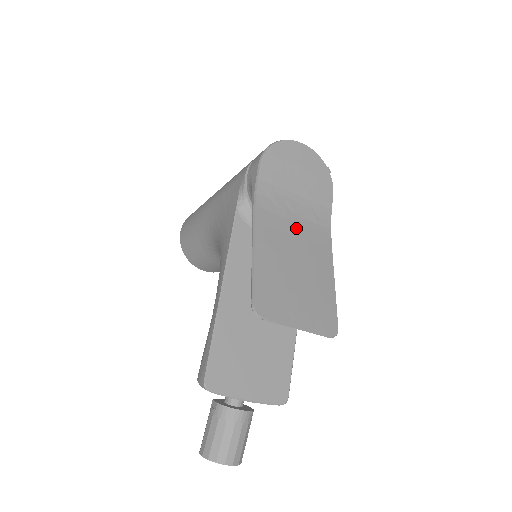
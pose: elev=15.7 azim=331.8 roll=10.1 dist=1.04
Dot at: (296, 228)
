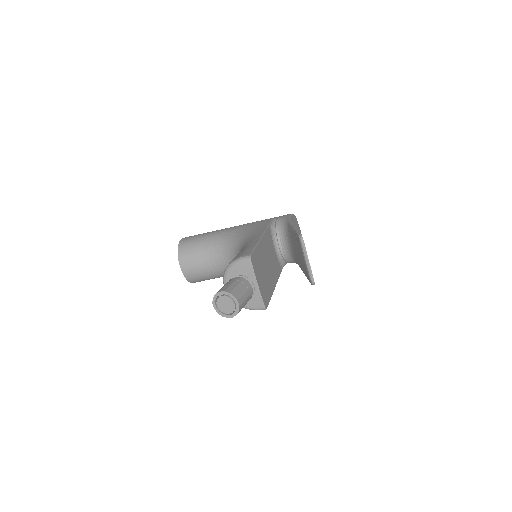
Dot at: occluded
